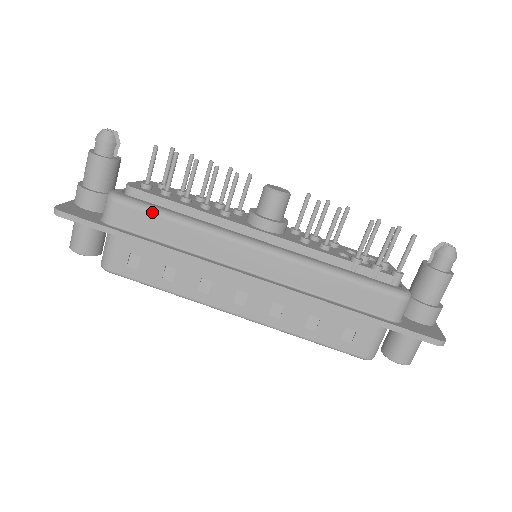
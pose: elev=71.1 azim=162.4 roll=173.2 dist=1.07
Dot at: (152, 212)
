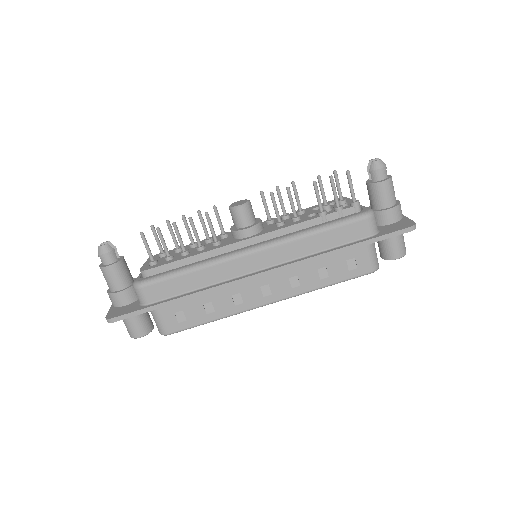
Dot at: (170, 277)
